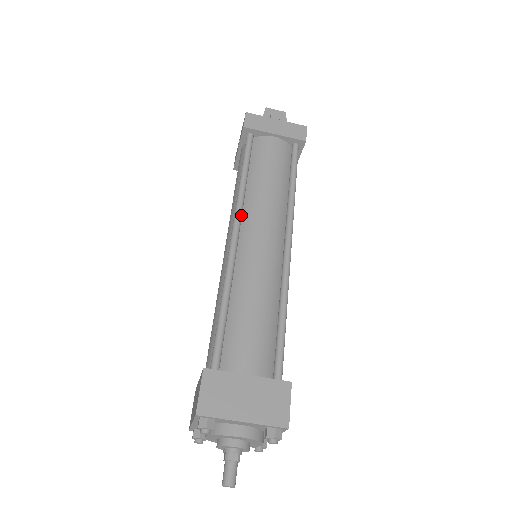
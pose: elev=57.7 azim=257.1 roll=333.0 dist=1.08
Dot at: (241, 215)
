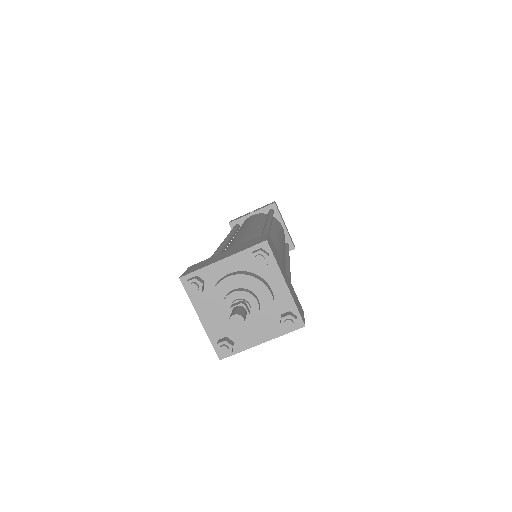
Dot at: occluded
